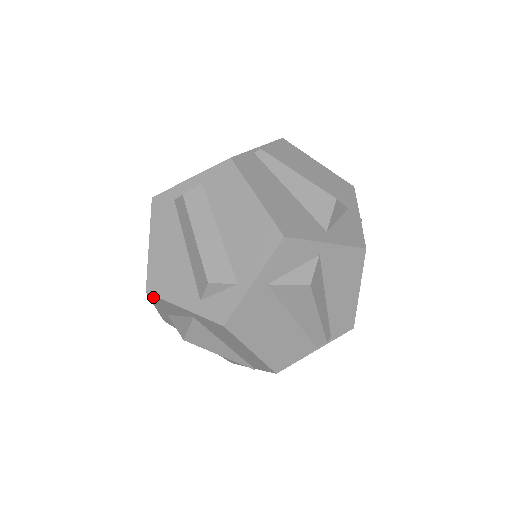
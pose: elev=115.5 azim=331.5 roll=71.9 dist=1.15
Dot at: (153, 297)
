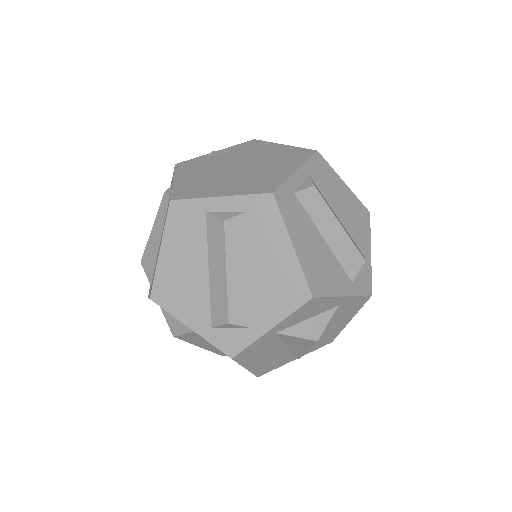
Dot at: (312, 302)
